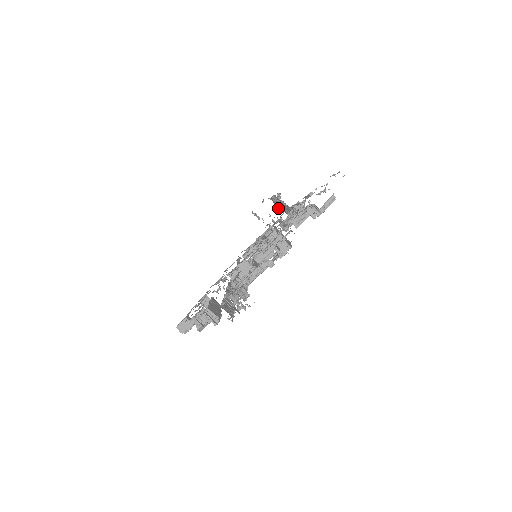
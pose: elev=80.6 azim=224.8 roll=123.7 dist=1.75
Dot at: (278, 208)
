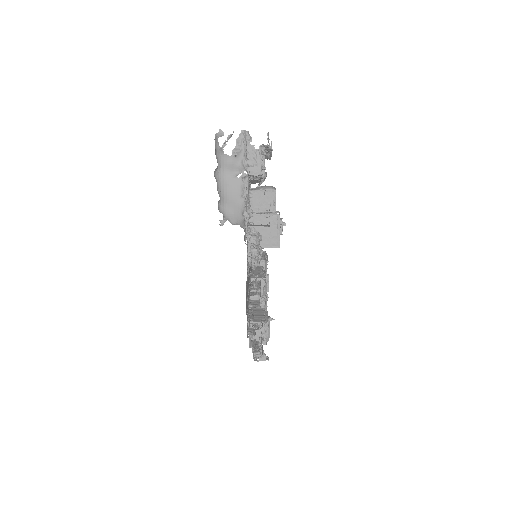
Dot at: occluded
